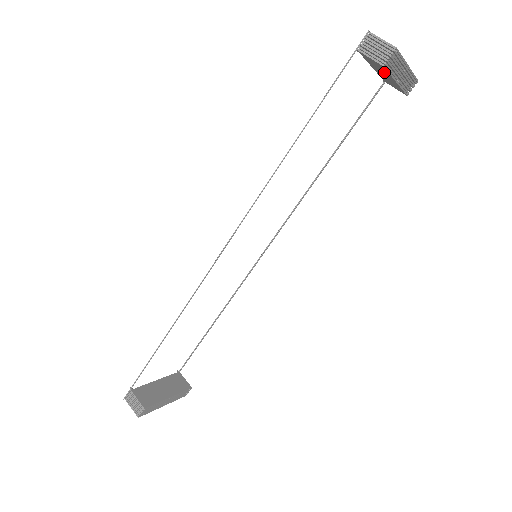
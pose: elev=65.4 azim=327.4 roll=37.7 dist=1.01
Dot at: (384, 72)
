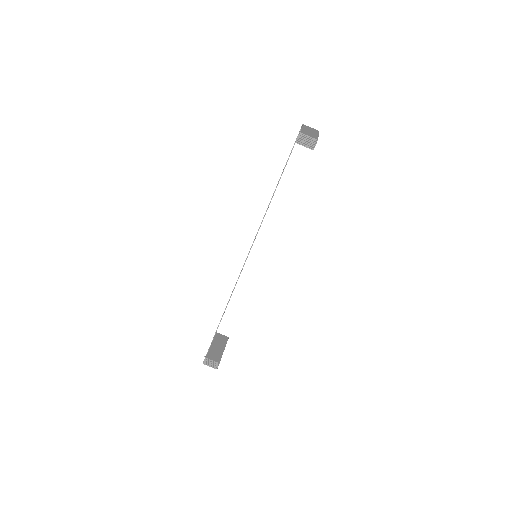
Dot at: occluded
